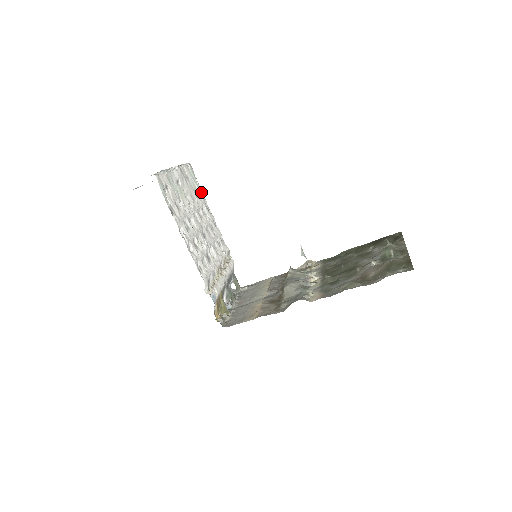
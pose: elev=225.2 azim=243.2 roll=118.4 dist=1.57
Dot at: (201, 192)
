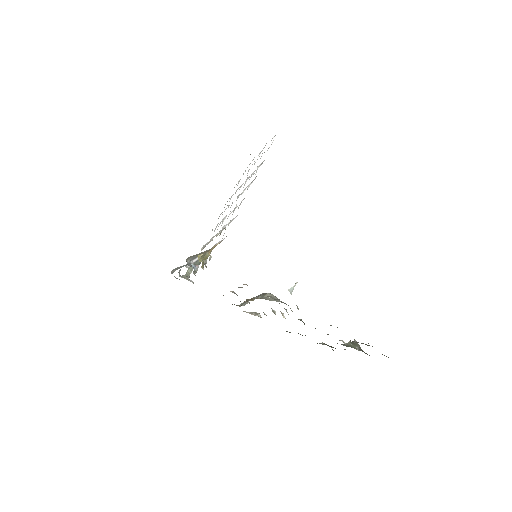
Dot at: occluded
